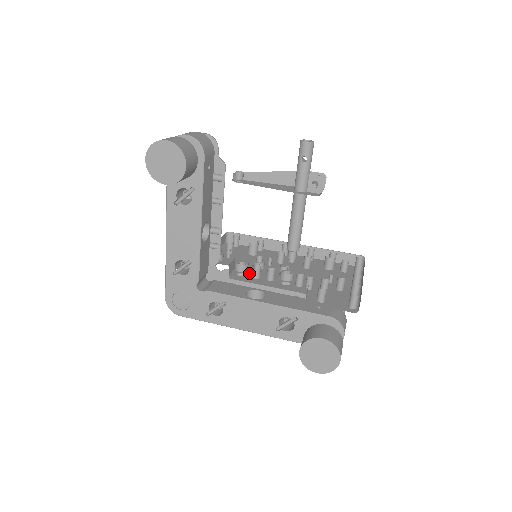
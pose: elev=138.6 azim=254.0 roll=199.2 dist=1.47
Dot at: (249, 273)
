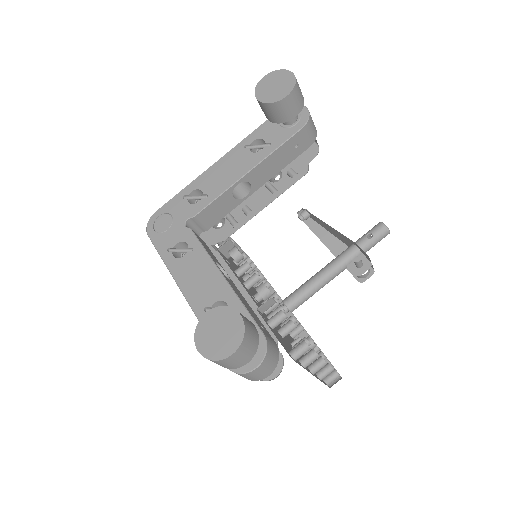
Dot at: occluded
